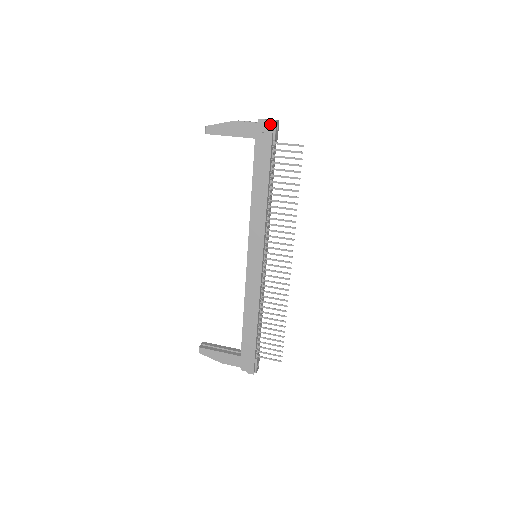
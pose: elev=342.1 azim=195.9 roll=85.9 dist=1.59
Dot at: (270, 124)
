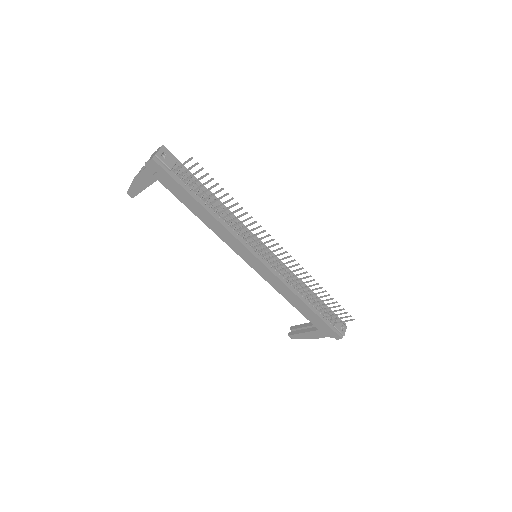
Dot at: (153, 163)
